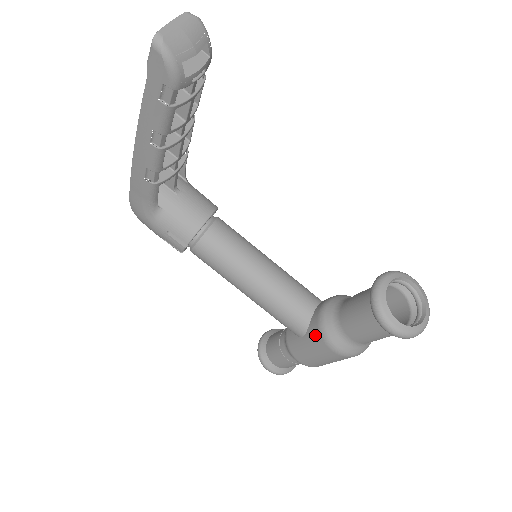
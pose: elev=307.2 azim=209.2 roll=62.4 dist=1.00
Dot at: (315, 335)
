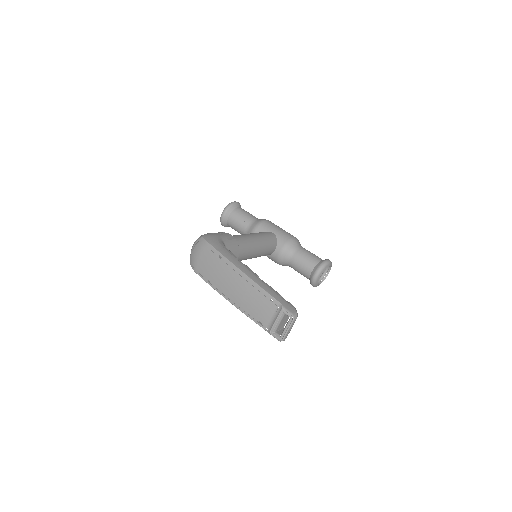
Dot at: (273, 260)
